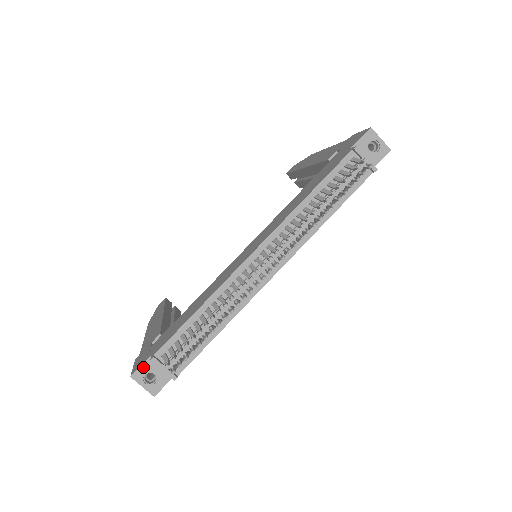
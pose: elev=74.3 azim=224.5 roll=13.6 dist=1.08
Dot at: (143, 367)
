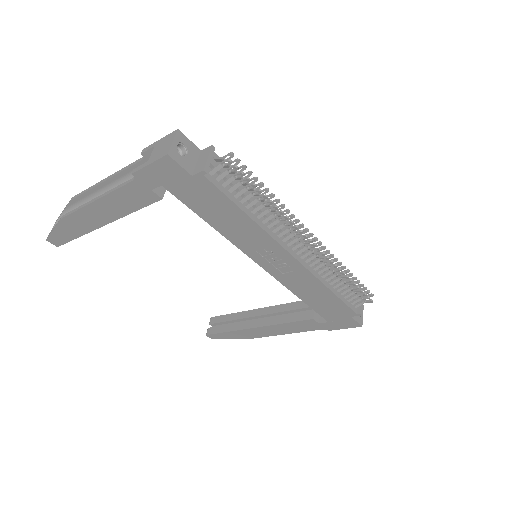
Dot at: (189, 142)
